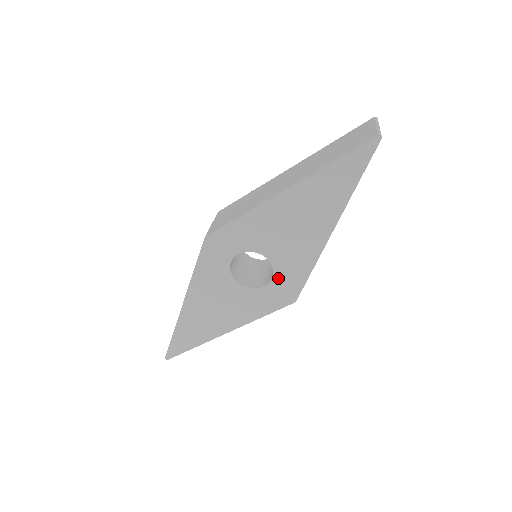
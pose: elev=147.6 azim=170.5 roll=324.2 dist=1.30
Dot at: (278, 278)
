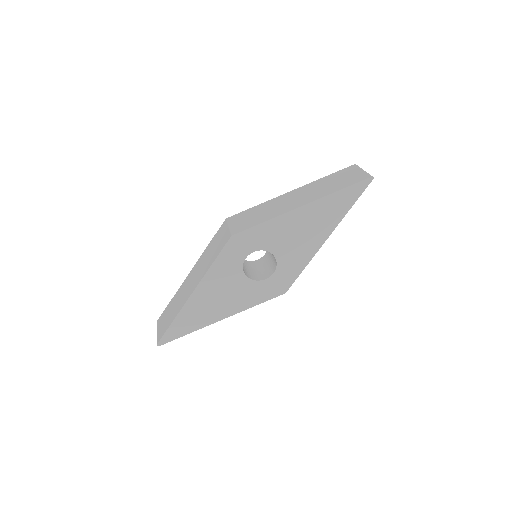
Dot at: (278, 273)
